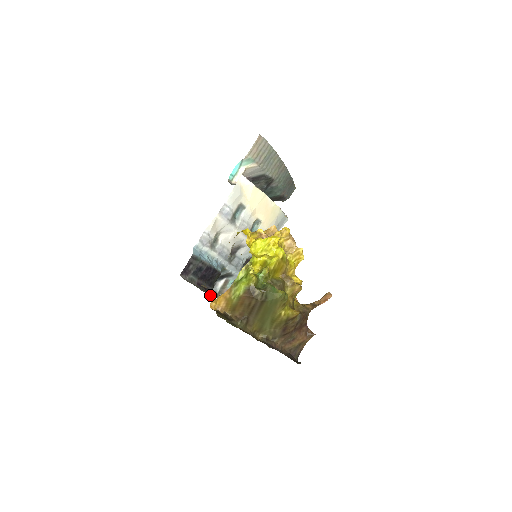
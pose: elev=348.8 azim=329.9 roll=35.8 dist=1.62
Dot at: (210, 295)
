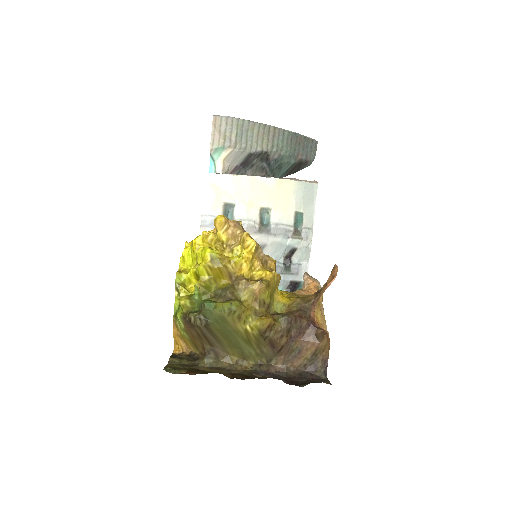
Dot at: occluded
